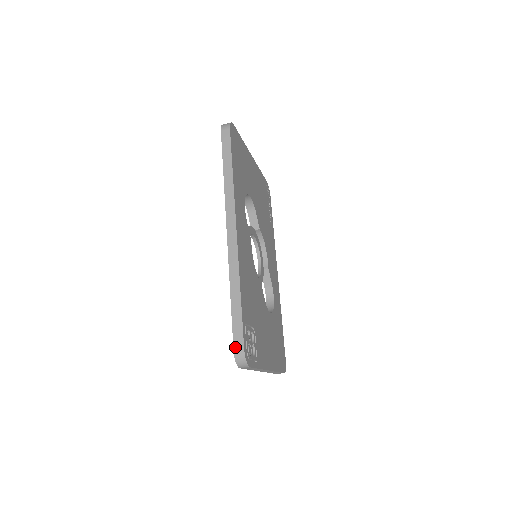
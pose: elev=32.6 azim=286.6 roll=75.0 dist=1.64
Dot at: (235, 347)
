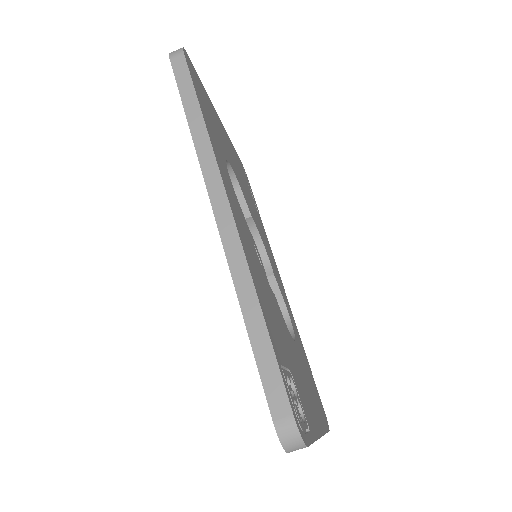
Dot at: (274, 415)
